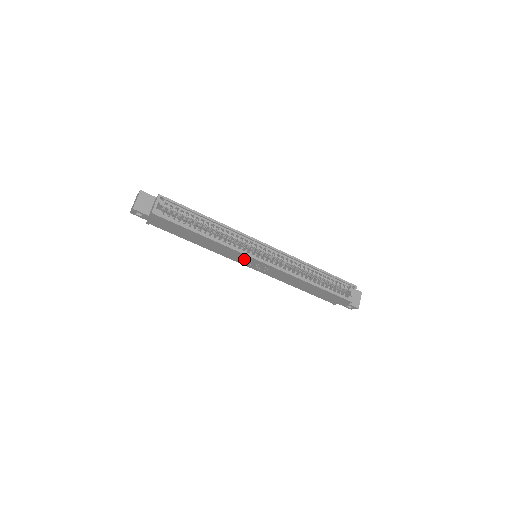
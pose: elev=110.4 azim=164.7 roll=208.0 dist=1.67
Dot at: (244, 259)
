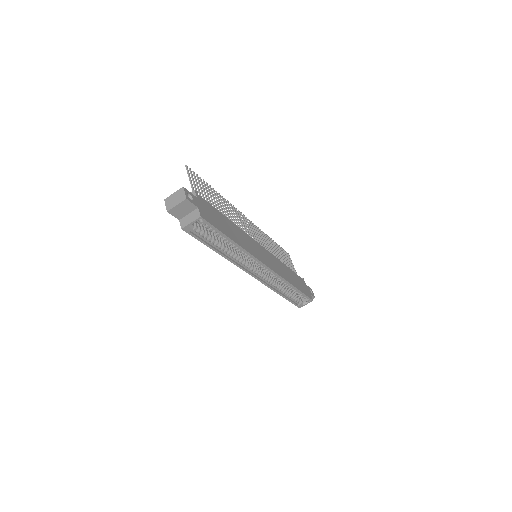
Dot at: occluded
